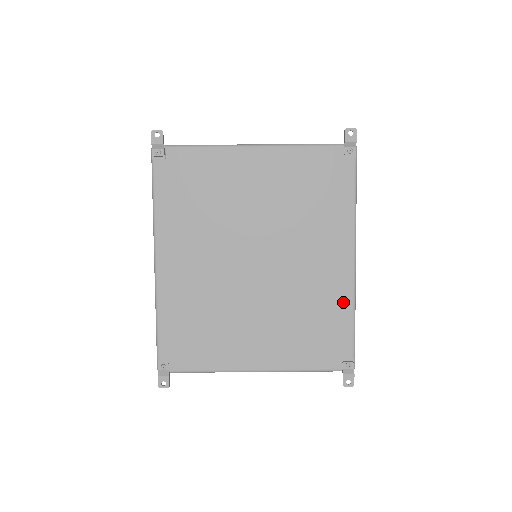
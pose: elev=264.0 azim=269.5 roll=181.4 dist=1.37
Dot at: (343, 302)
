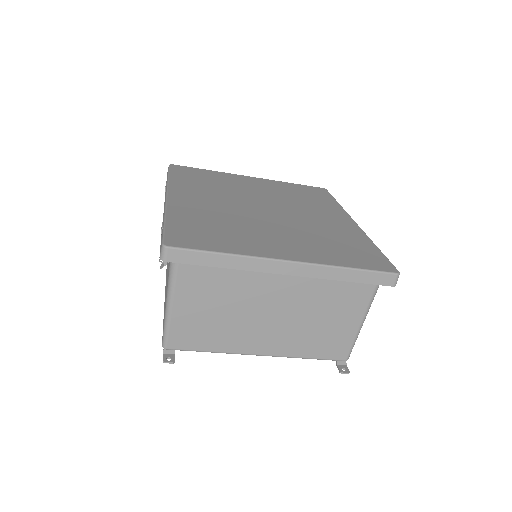
Dot at: occluded
